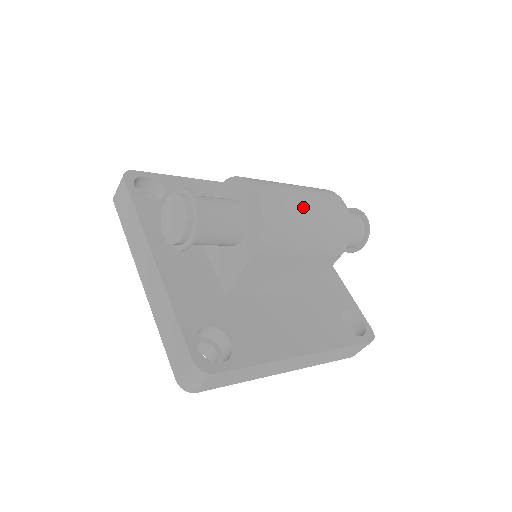
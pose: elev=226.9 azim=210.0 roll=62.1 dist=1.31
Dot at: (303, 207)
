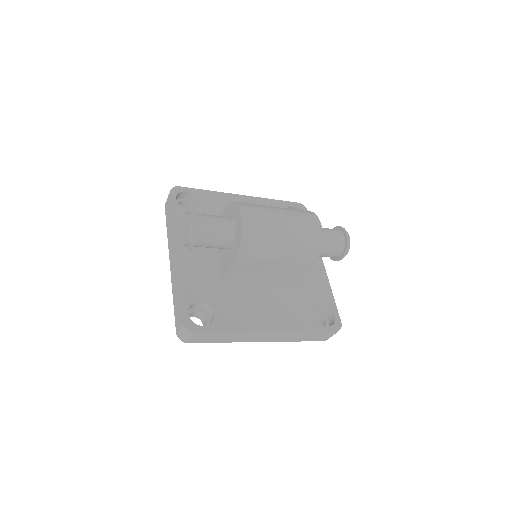
Dot at: (279, 227)
